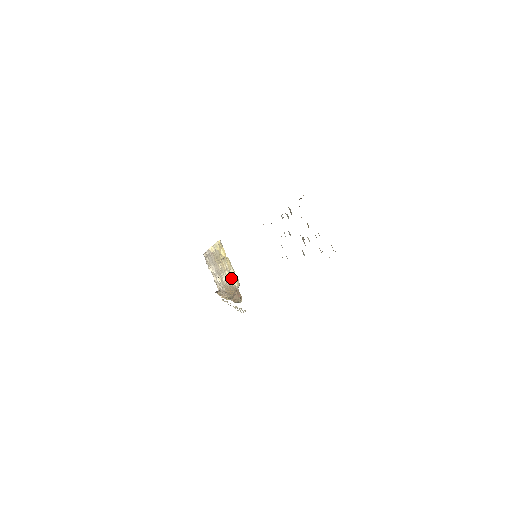
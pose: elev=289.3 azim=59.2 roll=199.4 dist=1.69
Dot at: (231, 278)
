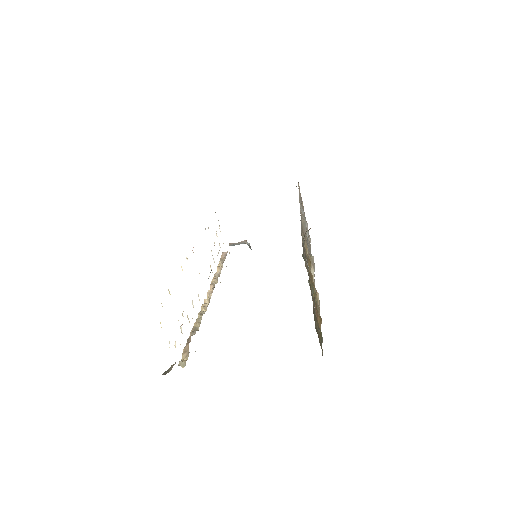
Dot at: occluded
